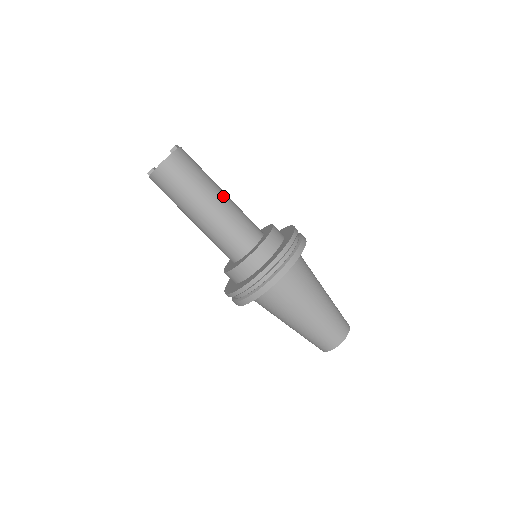
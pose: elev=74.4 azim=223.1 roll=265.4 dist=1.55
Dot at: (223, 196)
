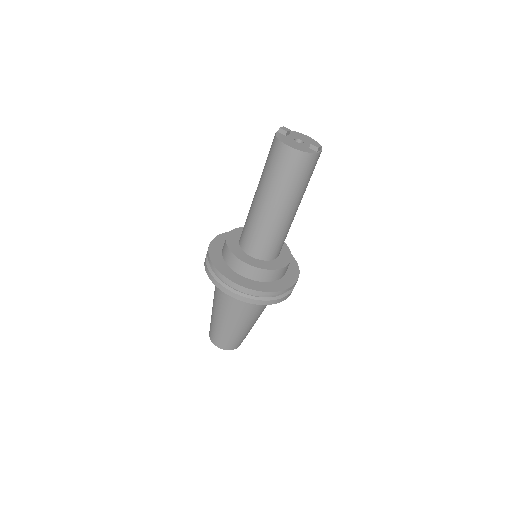
Dot at: (291, 213)
